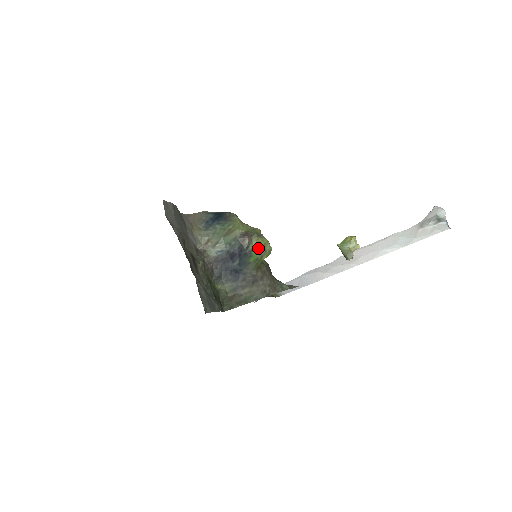
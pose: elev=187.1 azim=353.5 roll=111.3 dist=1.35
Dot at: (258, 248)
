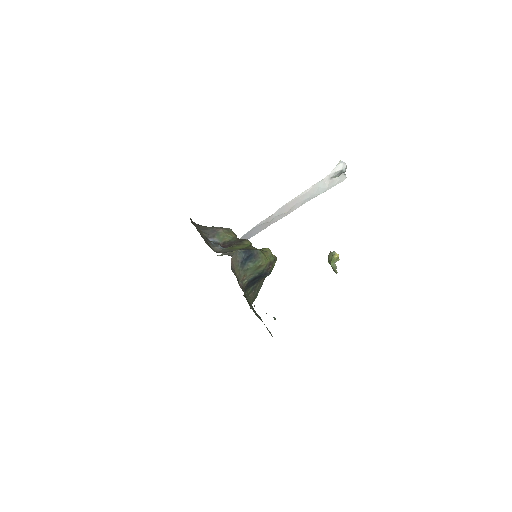
Dot at: (273, 266)
